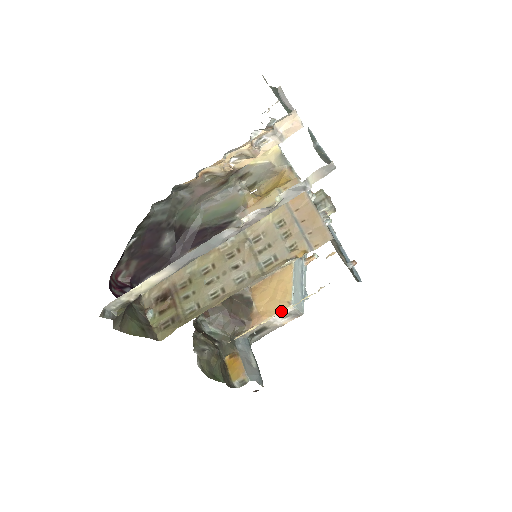
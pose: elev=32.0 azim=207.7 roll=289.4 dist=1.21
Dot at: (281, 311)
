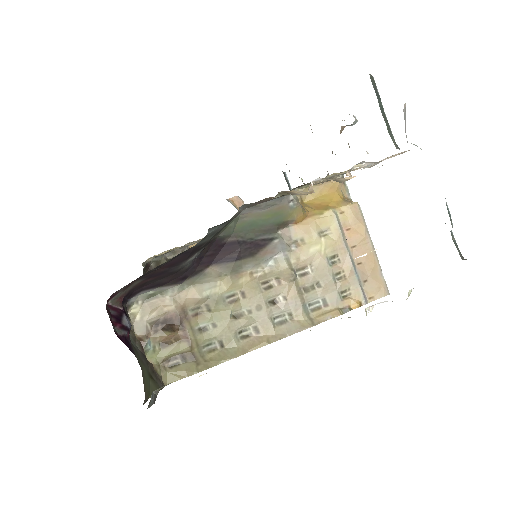
Dot at: occluded
